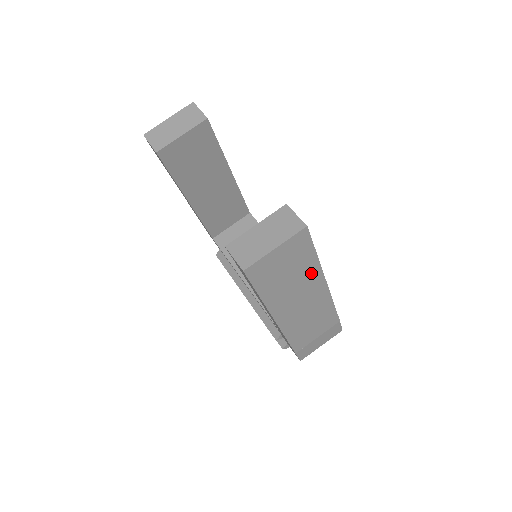
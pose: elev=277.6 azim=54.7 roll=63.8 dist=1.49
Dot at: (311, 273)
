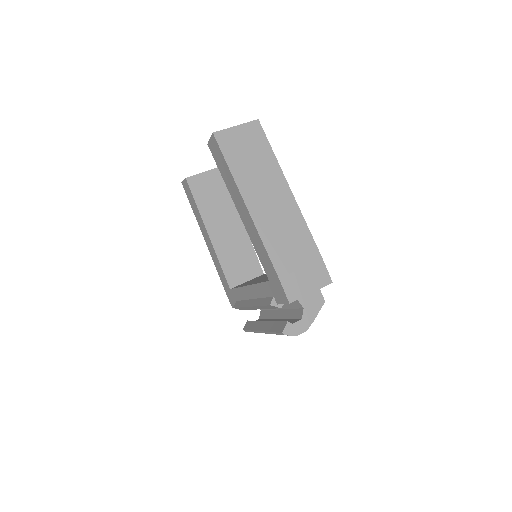
Dot at: (272, 169)
